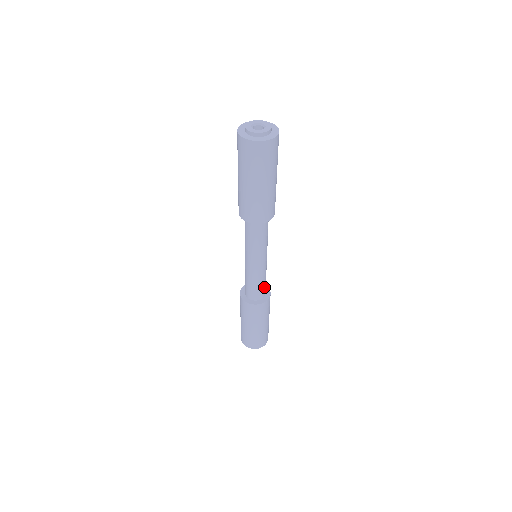
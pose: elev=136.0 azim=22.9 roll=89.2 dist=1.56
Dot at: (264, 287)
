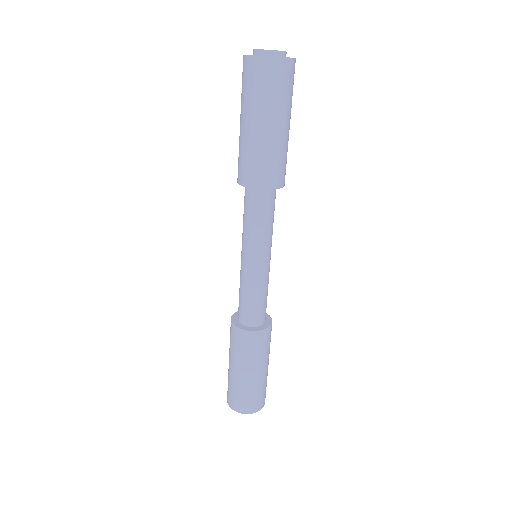
Dot at: (266, 305)
